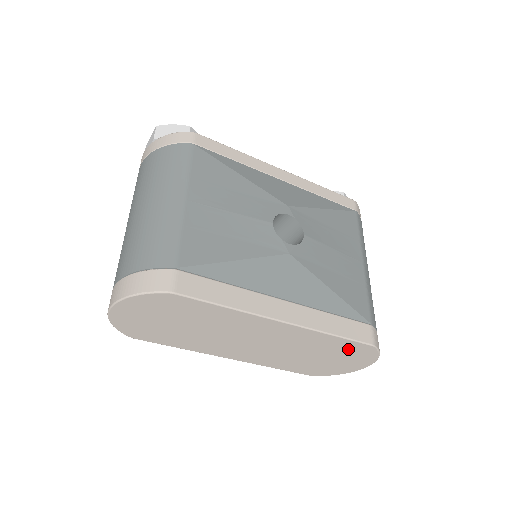
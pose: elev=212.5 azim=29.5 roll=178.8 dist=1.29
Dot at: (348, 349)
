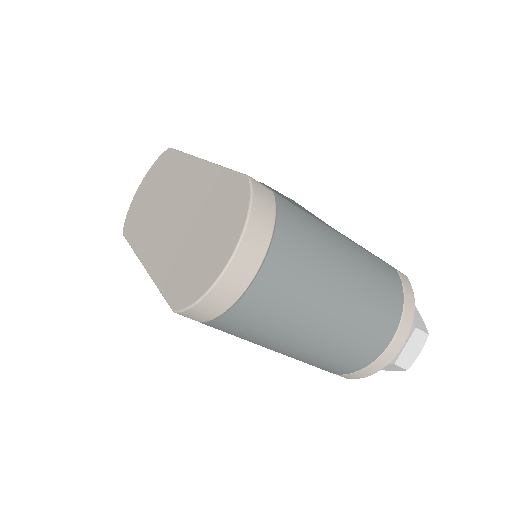
Dot at: (226, 197)
